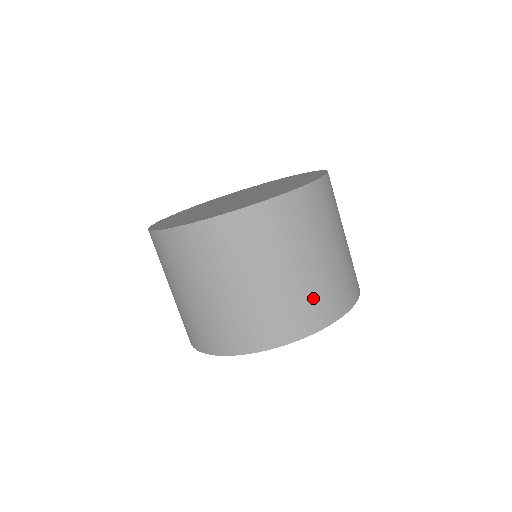
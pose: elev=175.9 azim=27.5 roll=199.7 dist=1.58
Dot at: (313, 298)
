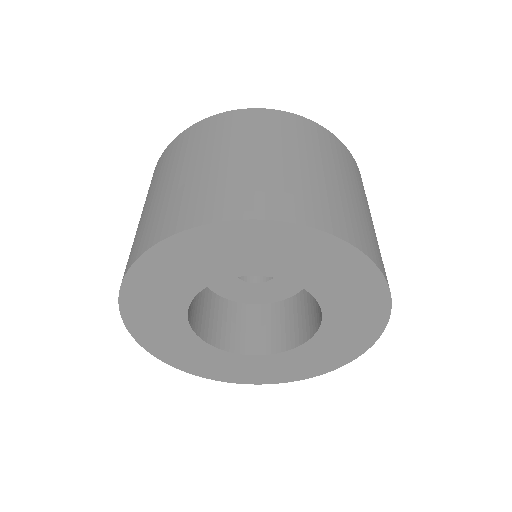
Dot at: occluded
